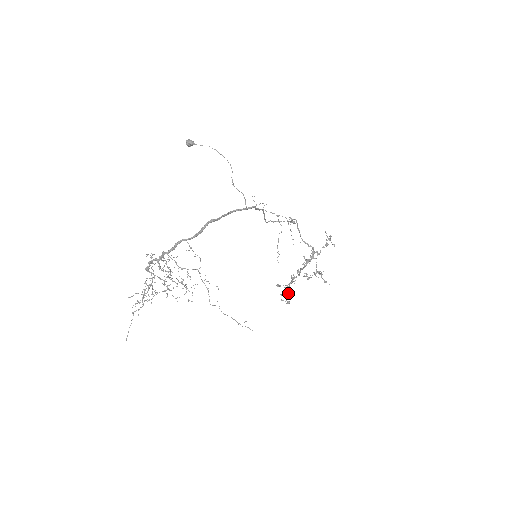
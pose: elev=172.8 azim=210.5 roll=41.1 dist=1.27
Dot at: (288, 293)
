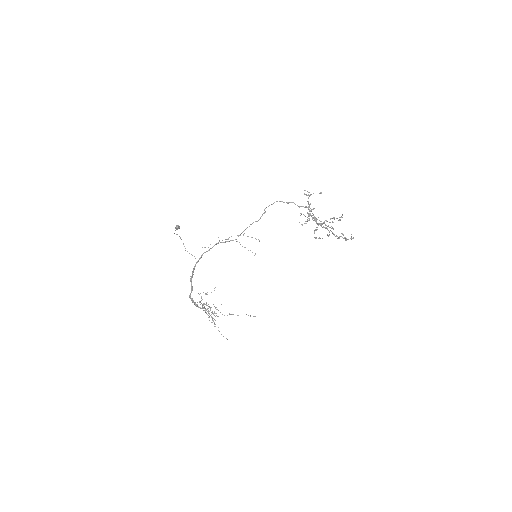
Dot at: occluded
